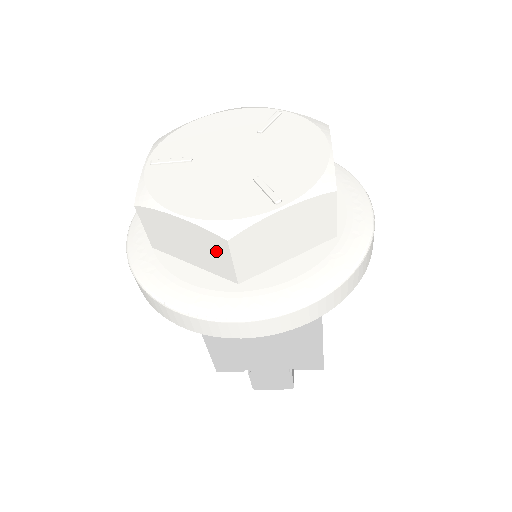
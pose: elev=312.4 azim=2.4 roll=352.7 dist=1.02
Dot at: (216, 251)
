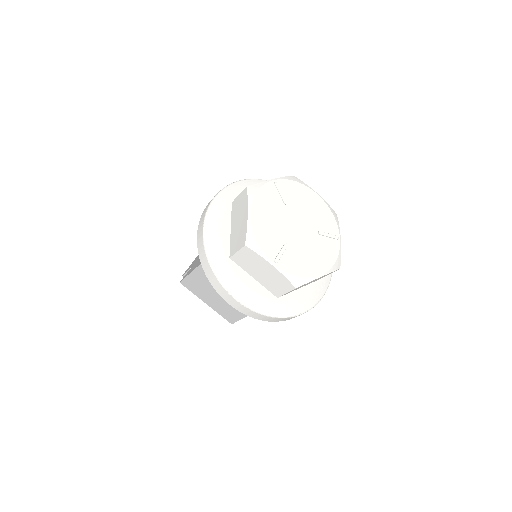
Dot at: occluded
